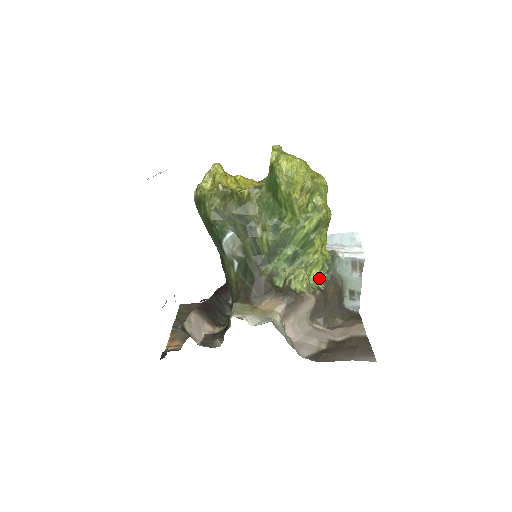
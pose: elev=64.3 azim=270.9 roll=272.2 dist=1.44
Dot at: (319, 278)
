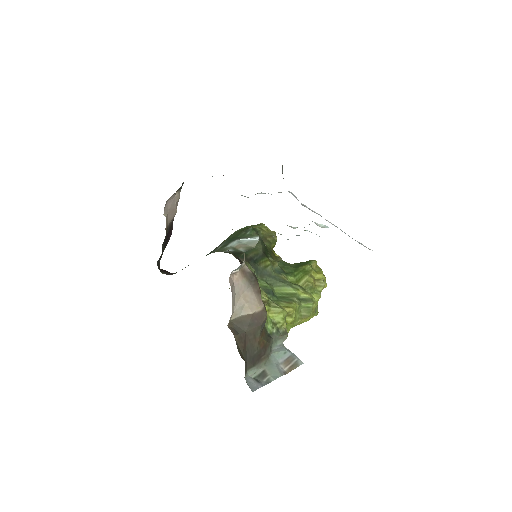
Dot at: (267, 321)
